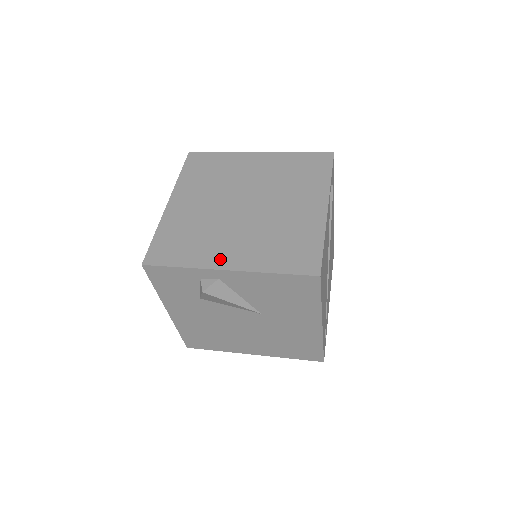
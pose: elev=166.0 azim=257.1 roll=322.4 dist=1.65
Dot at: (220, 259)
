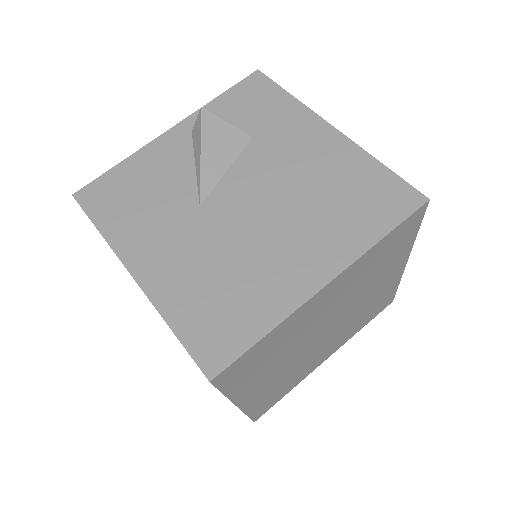
Dot at: (319, 363)
